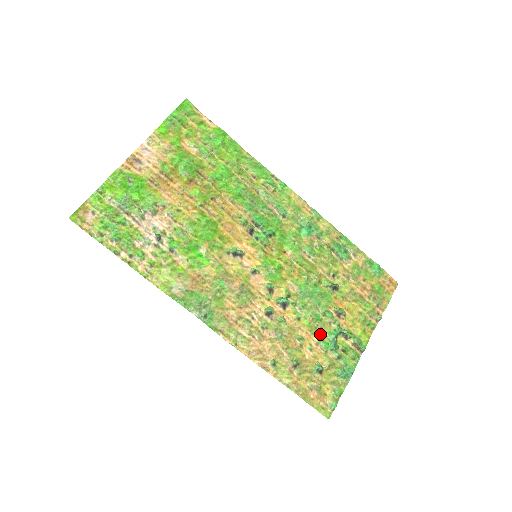
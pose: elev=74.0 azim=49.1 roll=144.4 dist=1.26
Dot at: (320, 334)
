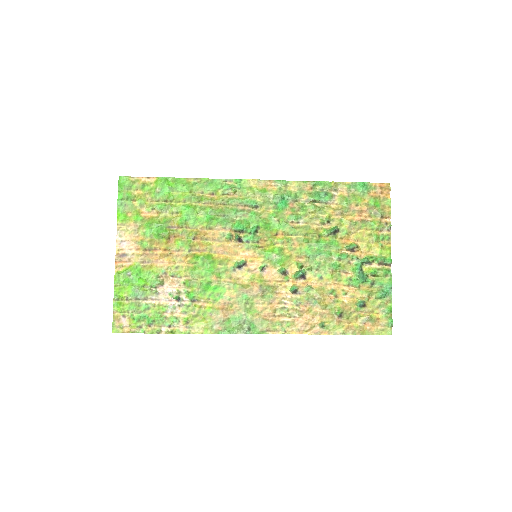
Dot at: (346, 277)
